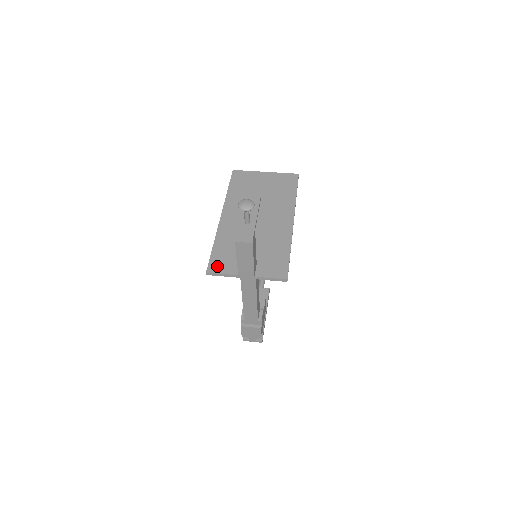
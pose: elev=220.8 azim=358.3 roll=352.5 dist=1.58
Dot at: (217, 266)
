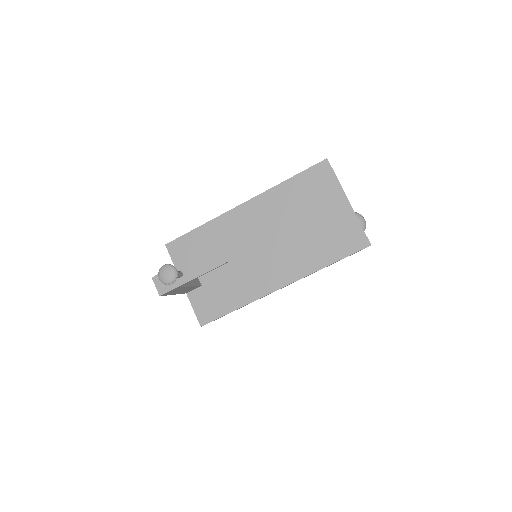
Dot at: (177, 250)
